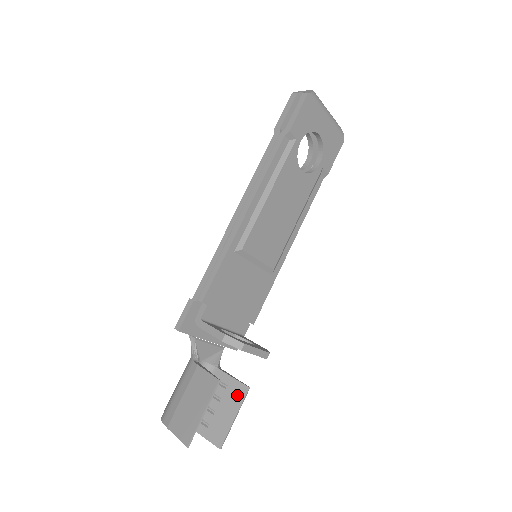
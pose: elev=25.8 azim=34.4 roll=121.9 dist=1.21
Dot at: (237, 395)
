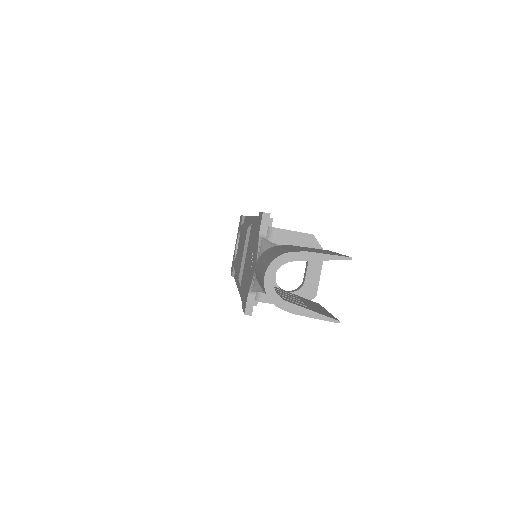
Dot at: (313, 303)
